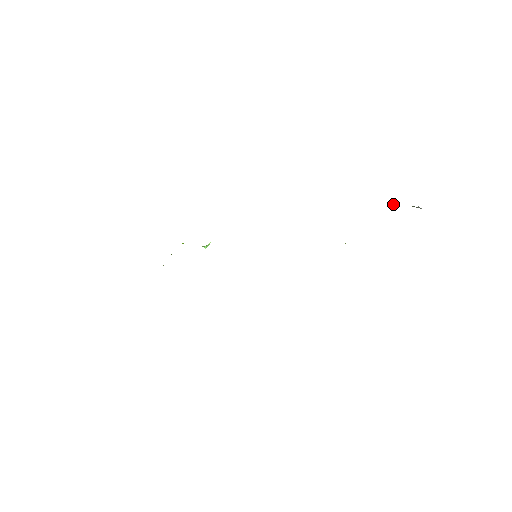
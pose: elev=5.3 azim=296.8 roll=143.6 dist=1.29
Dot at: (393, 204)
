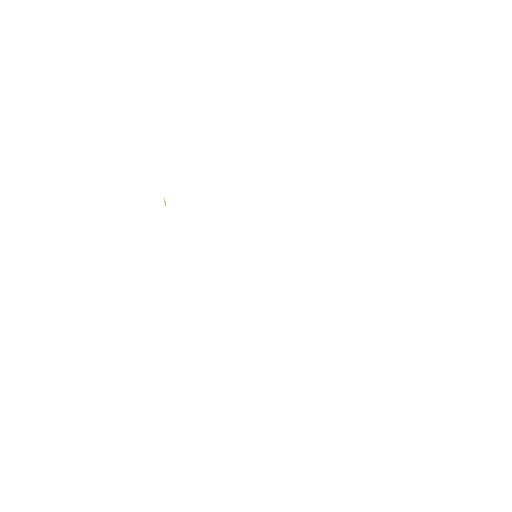
Dot at: occluded
